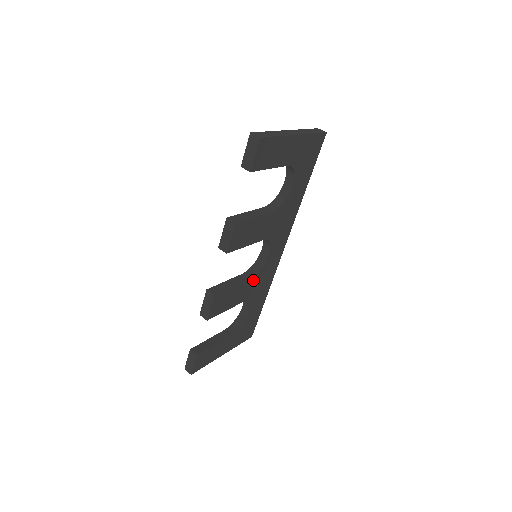
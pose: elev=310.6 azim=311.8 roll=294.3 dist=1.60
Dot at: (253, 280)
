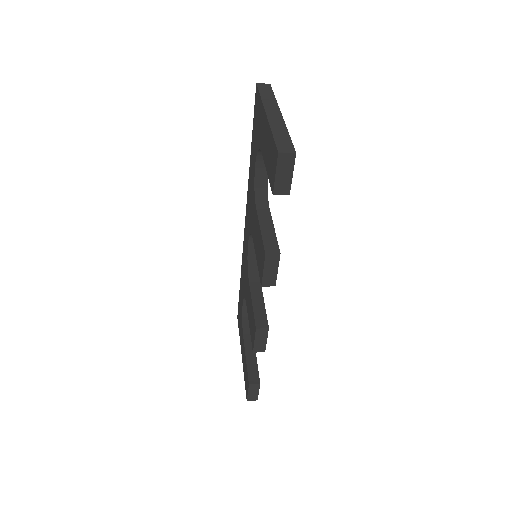
Dot at: occluded
